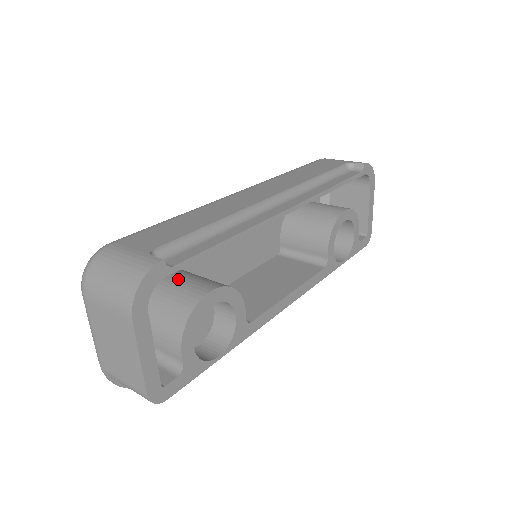
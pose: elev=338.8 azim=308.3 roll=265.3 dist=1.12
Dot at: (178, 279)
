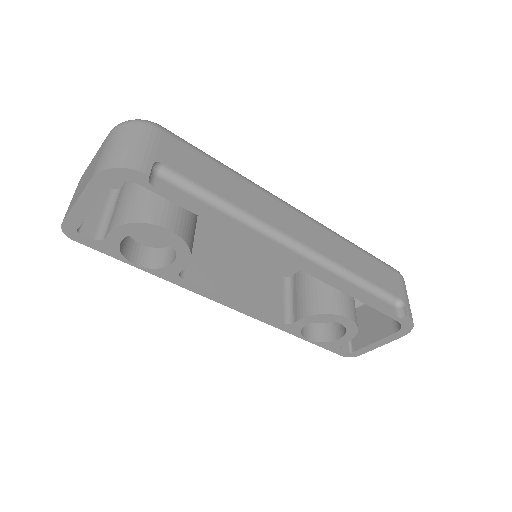
Dot at: occluded
